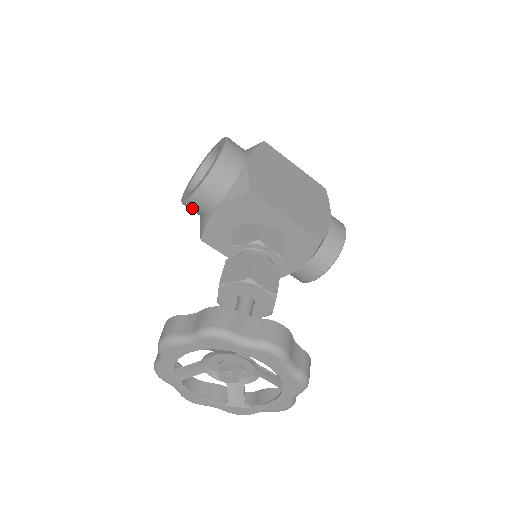
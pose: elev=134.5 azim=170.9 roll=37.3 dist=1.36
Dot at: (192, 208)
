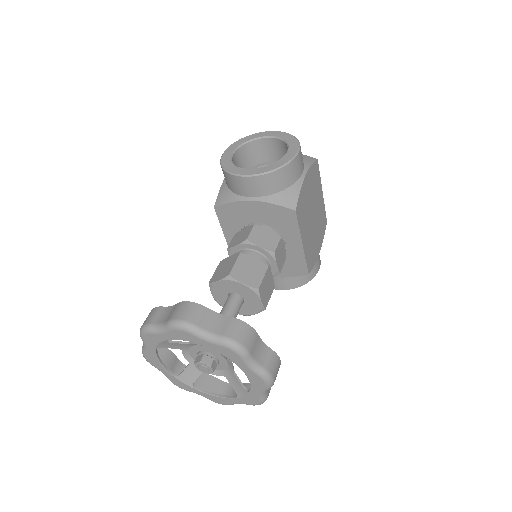
Dot at: (230, 180)
